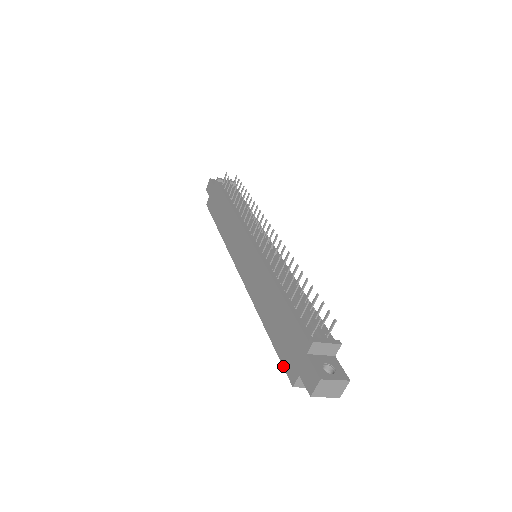
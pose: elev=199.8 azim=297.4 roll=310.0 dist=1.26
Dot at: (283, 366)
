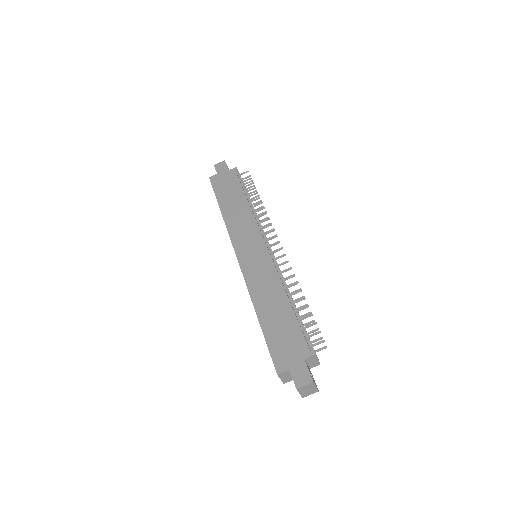
Dot at: (271, 355)
